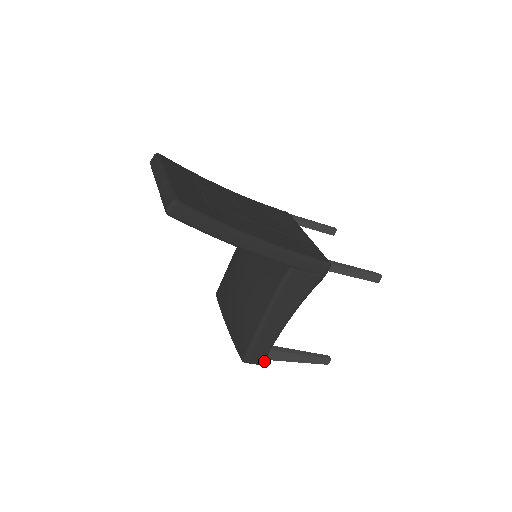
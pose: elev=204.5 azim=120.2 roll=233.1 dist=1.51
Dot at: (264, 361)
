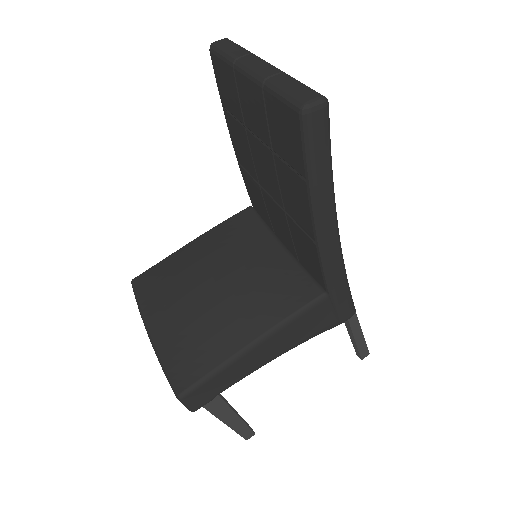
Dot at: (200, 407)
